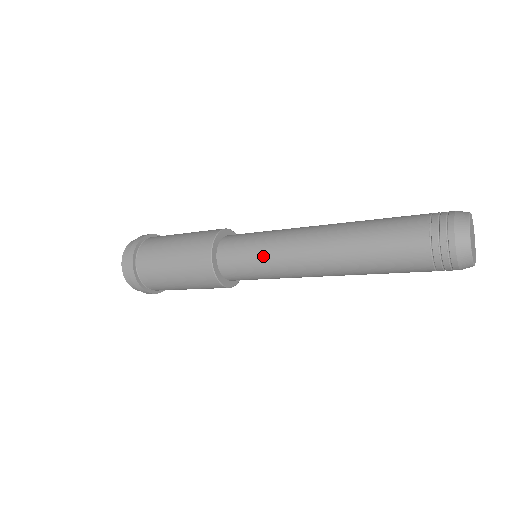
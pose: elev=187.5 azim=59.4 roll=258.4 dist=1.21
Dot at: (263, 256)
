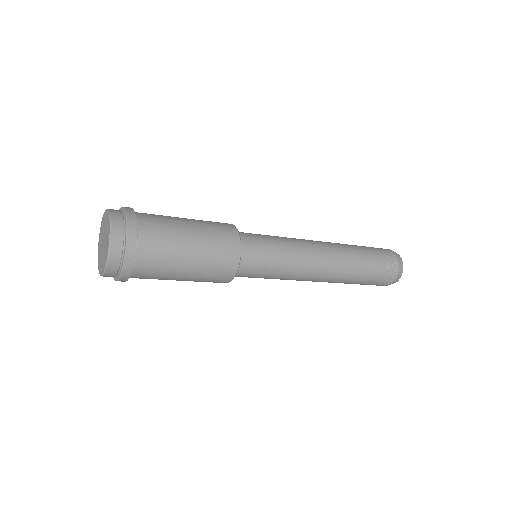
Dot at: (280, 274)
